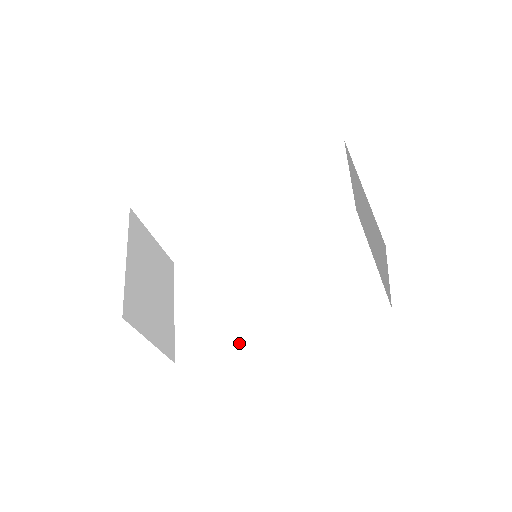
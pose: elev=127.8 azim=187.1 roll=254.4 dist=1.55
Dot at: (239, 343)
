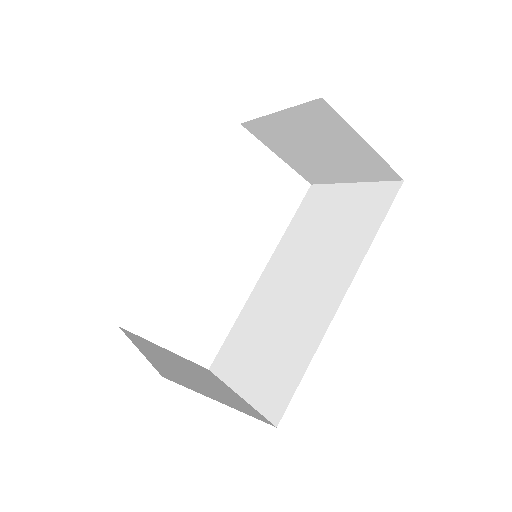
Dot at: (316, 343)
